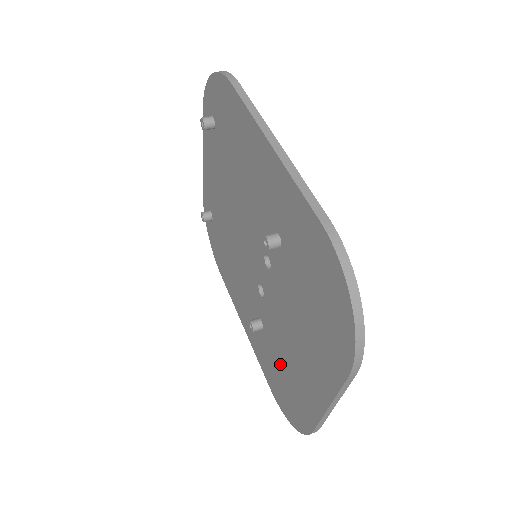
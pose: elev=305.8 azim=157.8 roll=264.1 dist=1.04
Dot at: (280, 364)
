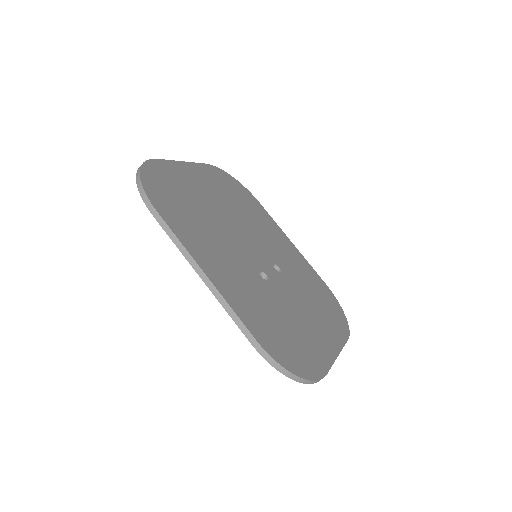
Dot at: occluded
